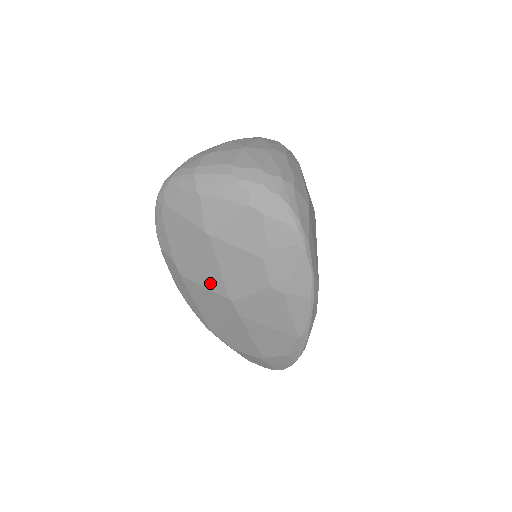
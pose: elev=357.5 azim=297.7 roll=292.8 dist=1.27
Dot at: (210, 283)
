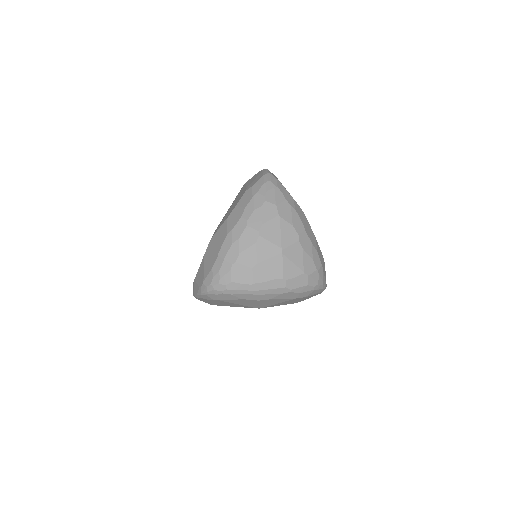
Dot at: occluded
